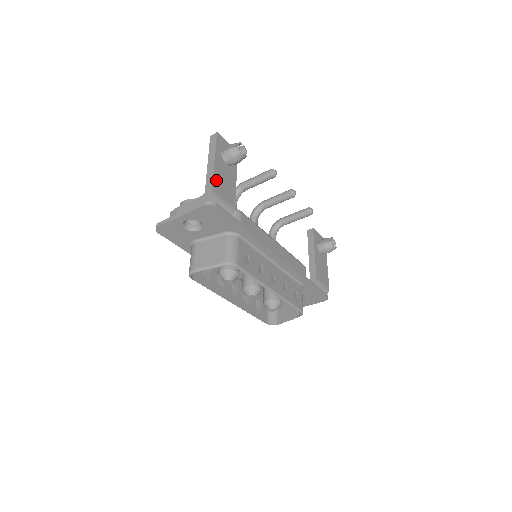
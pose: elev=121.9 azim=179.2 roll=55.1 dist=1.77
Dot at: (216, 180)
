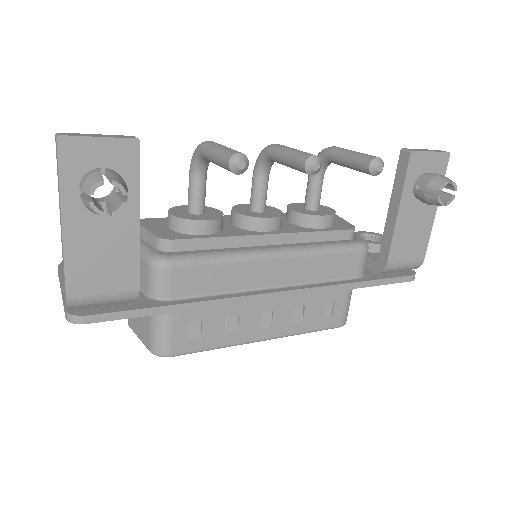
Dot at: (74, 269)
